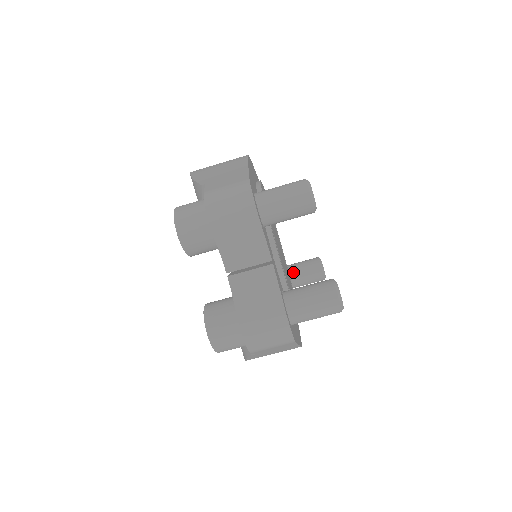
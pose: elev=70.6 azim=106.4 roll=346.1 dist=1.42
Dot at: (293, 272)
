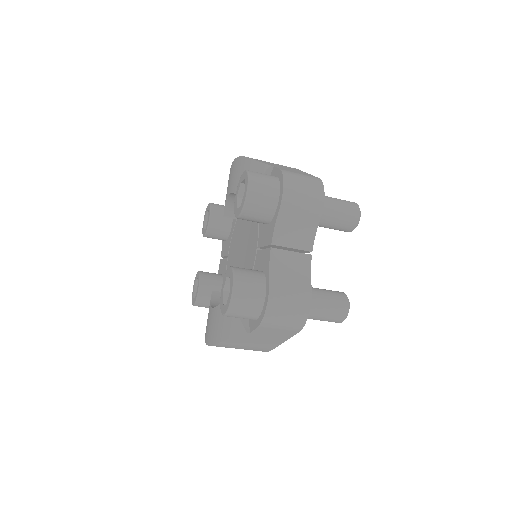
Dot at: occluded
